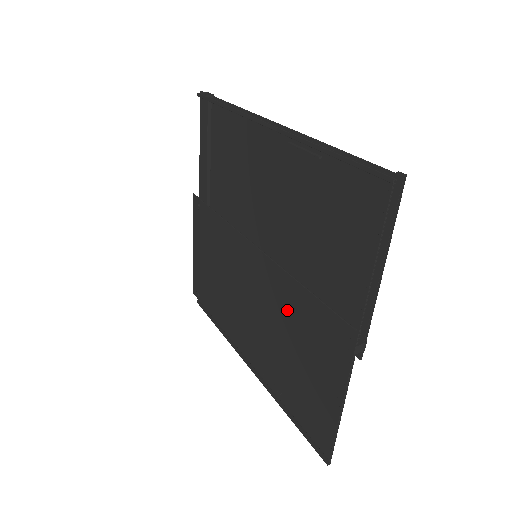
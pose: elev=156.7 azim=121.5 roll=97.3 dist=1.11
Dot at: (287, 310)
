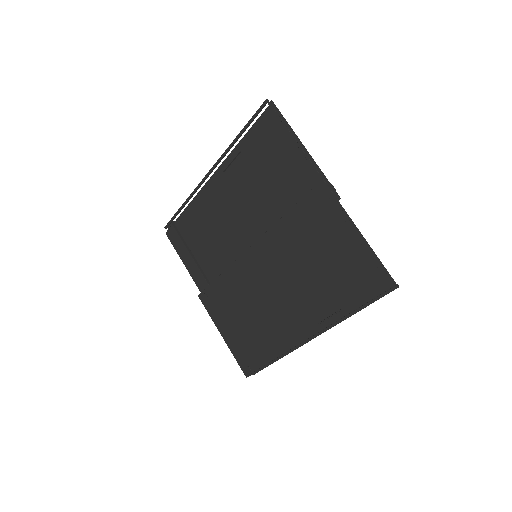
Dot at: (293, 245)
